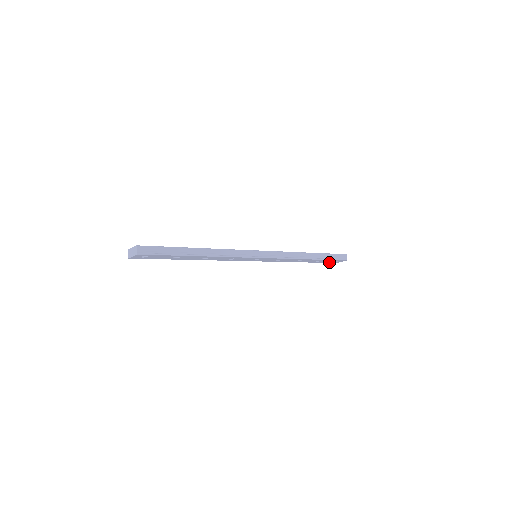
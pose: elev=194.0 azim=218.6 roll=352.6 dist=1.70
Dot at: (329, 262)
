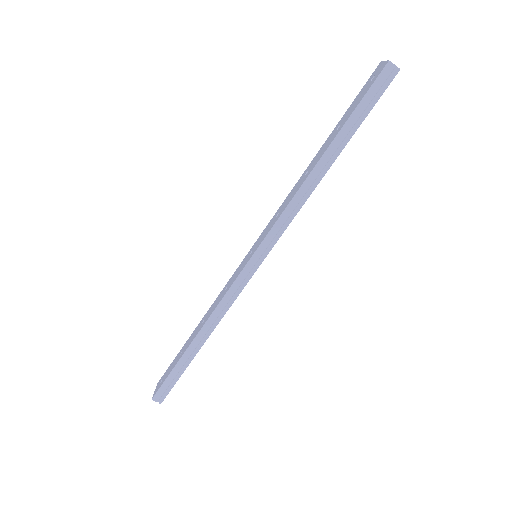
Dot at: occluded
